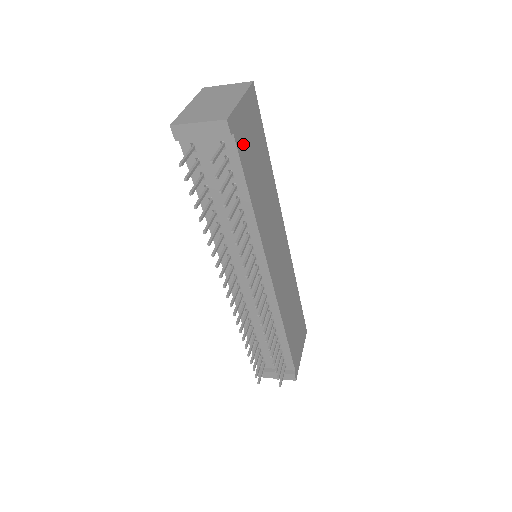
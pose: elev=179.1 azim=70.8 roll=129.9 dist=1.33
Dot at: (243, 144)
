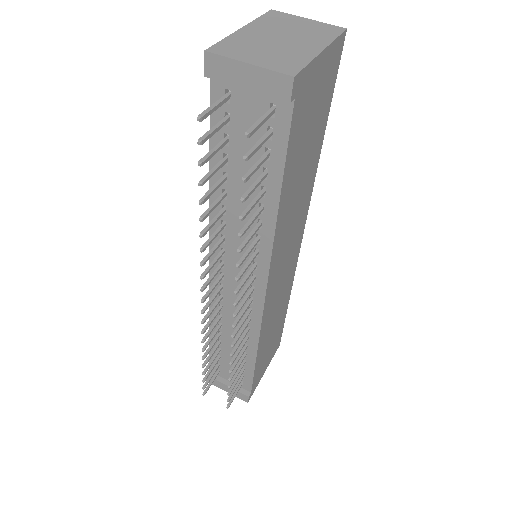
Dot at: (300, 118)
